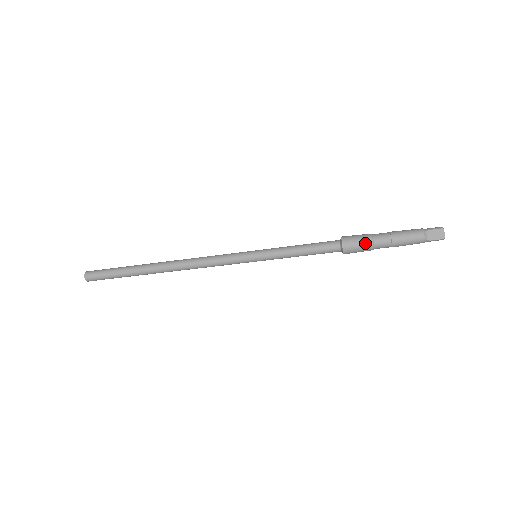
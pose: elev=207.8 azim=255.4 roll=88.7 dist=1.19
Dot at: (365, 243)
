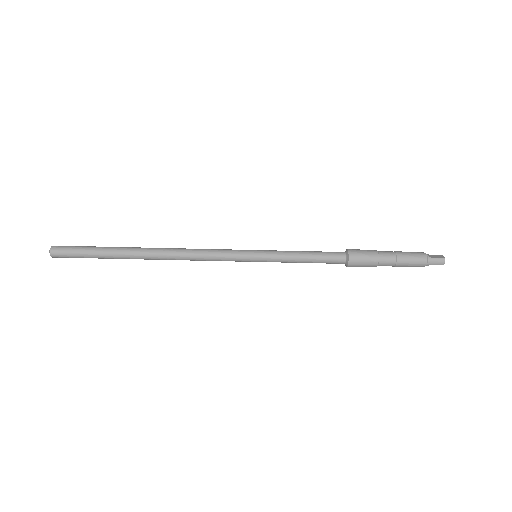
Dot at: (370, 250)
